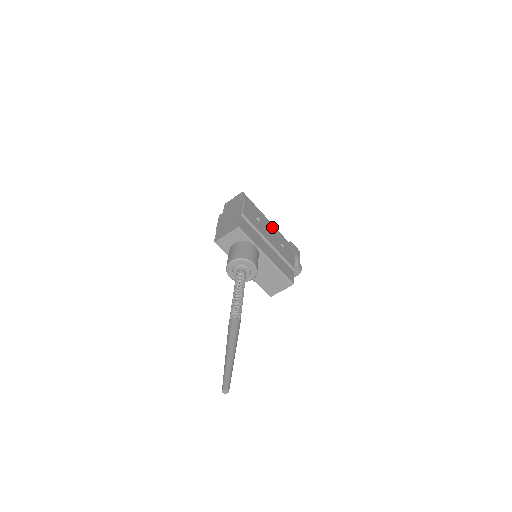
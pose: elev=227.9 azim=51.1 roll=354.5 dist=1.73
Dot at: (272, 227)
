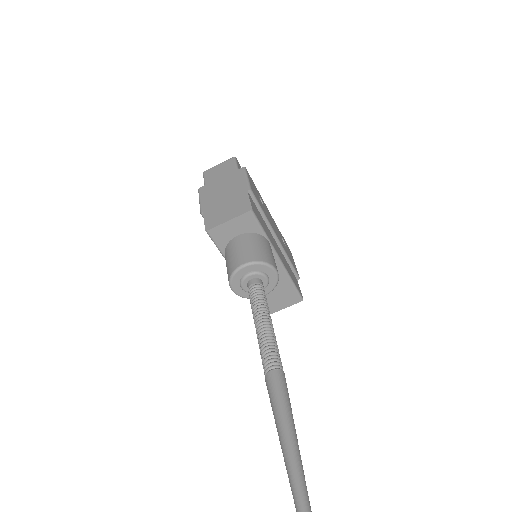
Dot at: occluded
